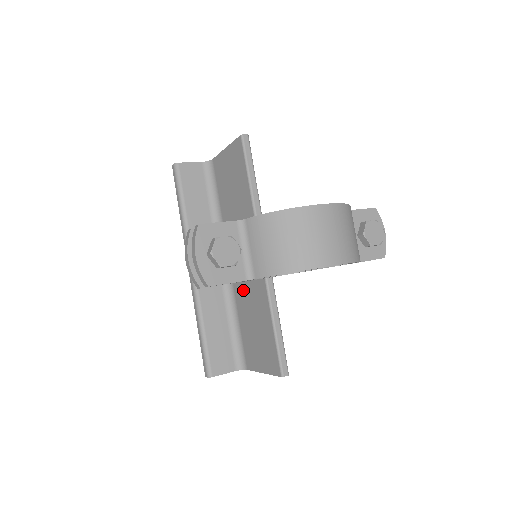
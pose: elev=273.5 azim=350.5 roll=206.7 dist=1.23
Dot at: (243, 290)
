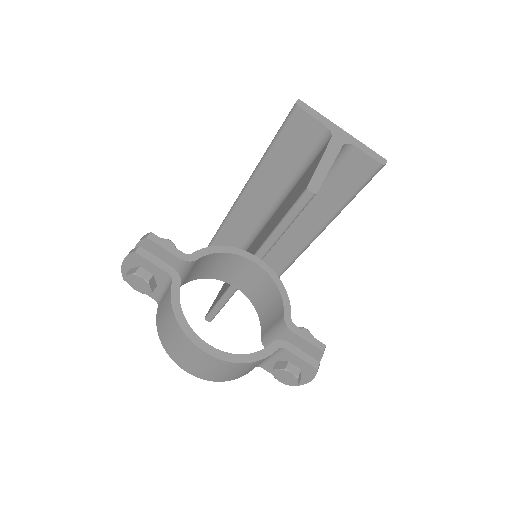
Dot at: (250, 249)
